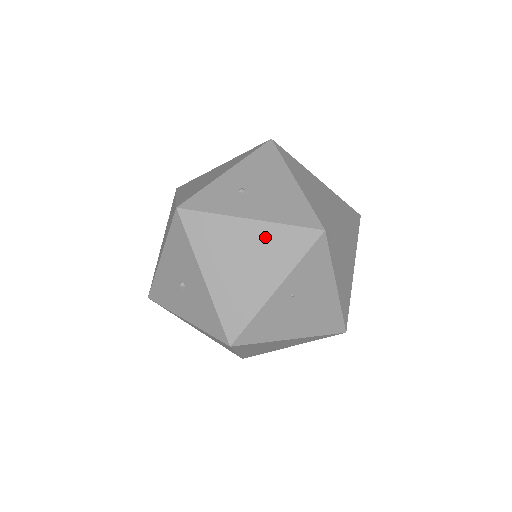
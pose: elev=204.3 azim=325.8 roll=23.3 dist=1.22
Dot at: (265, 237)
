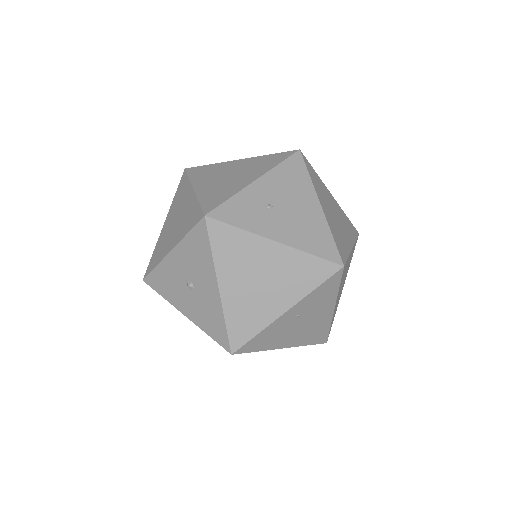
Dot at: (287, 262)
